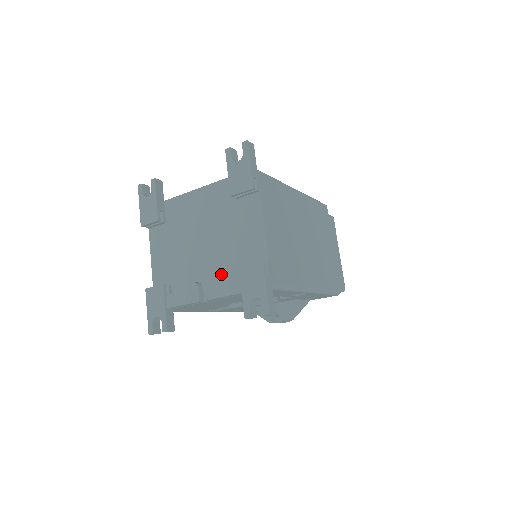
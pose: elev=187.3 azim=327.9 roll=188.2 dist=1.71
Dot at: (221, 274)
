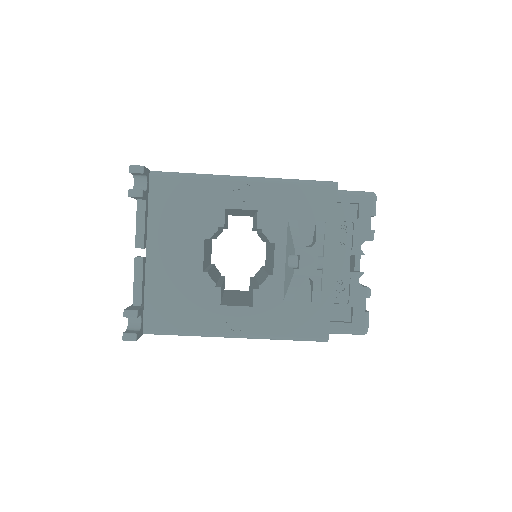
Dot at: occluded
